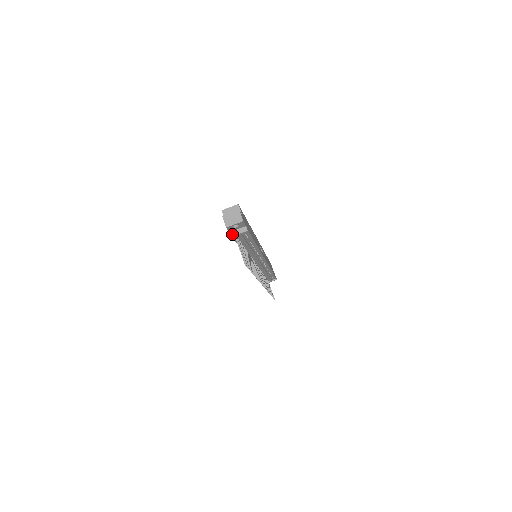
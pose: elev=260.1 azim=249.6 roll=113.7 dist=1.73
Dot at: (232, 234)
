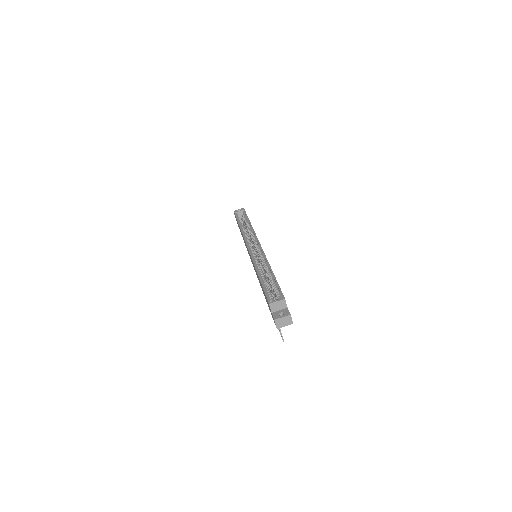
Dot at: occluded
